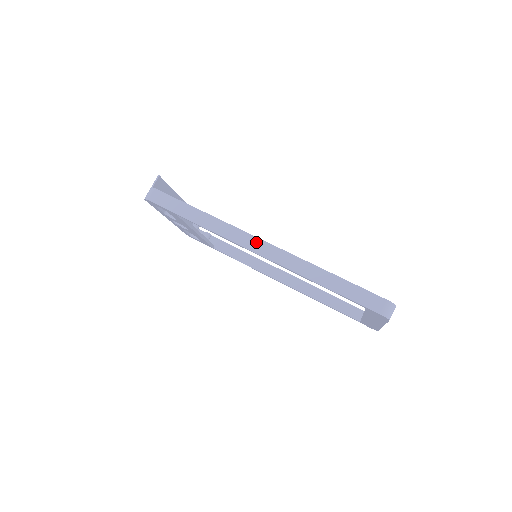
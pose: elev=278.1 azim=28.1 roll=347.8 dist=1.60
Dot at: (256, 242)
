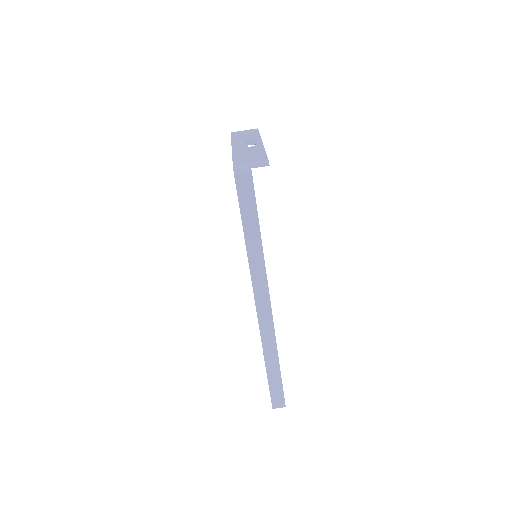
Dot at: (266, 304)
